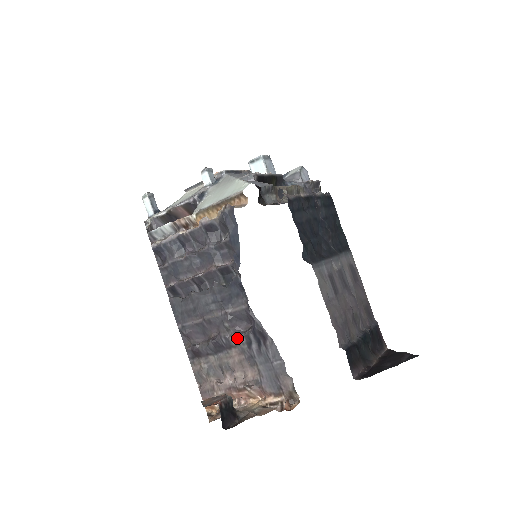
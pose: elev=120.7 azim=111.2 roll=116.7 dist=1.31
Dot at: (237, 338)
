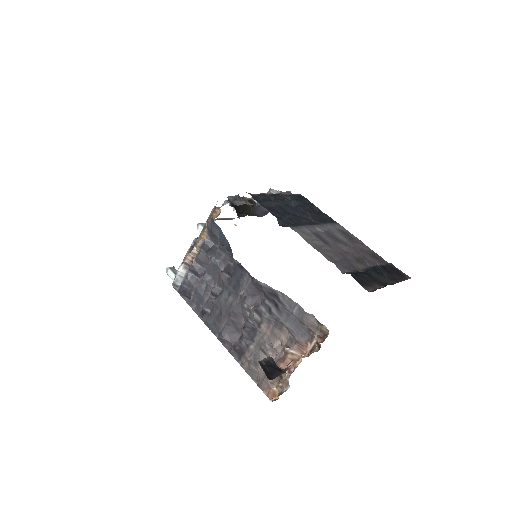
Dot at: (258, 311)
